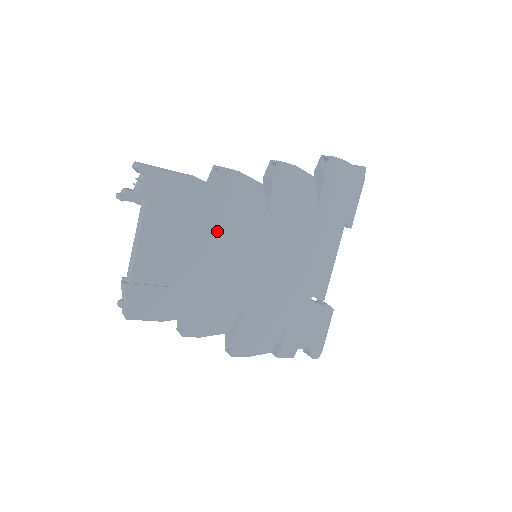
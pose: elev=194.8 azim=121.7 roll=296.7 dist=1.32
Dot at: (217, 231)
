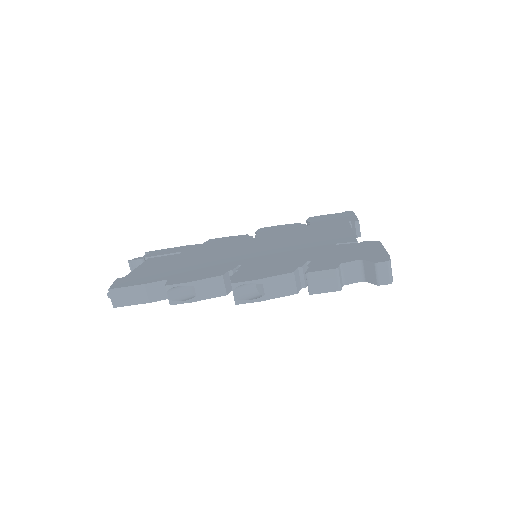
Dot at: (207, 251)
